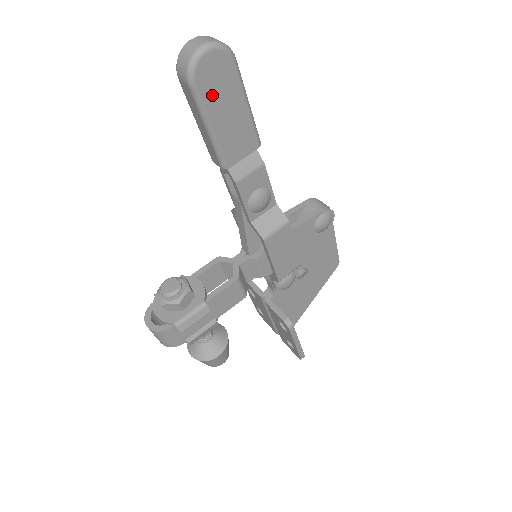
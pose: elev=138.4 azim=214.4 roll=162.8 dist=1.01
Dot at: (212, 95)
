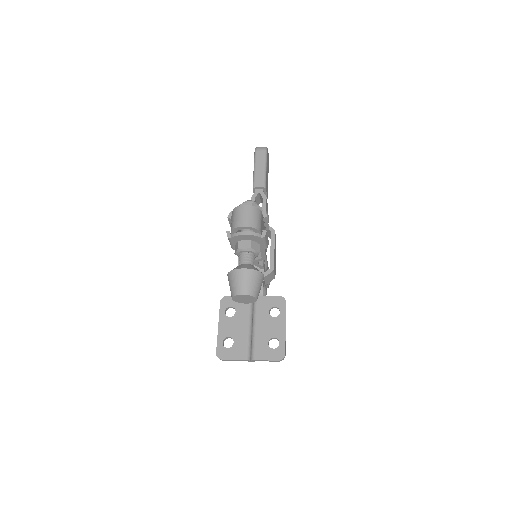
Dot at: (267, 161)
